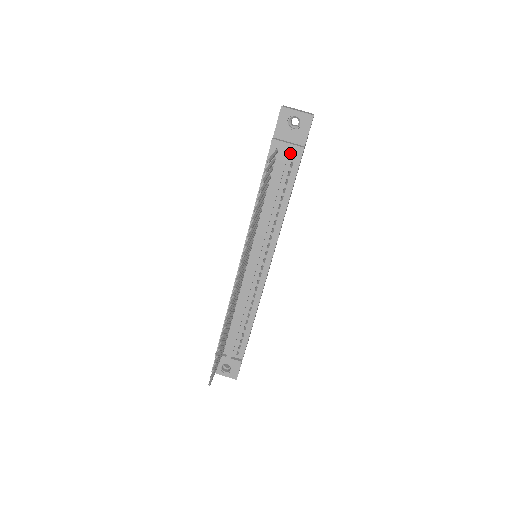
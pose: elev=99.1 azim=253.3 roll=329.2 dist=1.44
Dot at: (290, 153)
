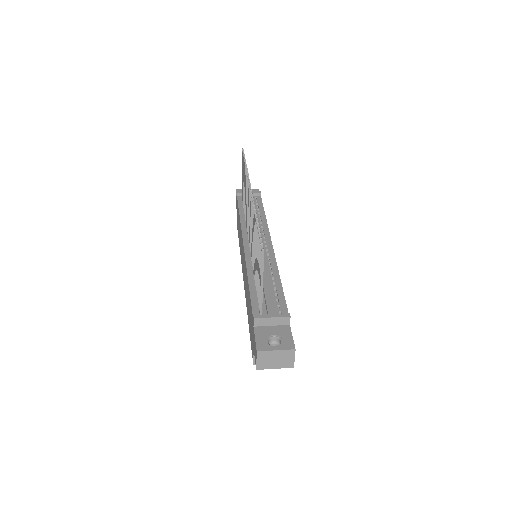
Dot at: occluded
